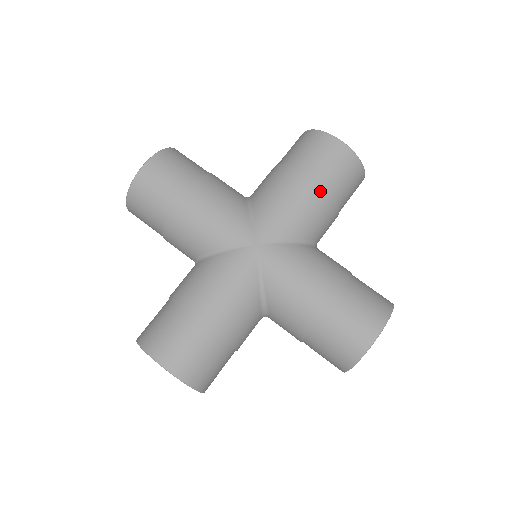
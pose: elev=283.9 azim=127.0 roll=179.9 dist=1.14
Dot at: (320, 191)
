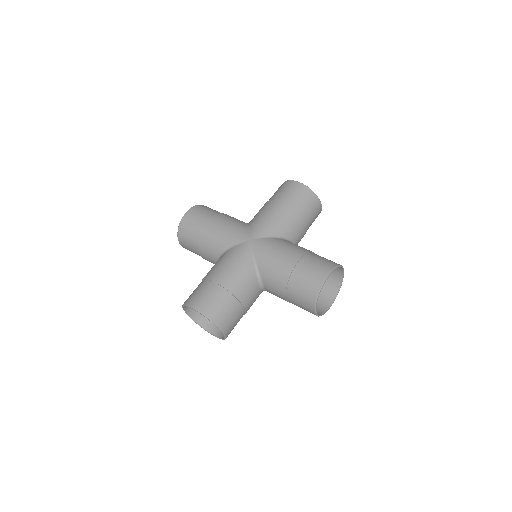
Dot at: (288, 209)
